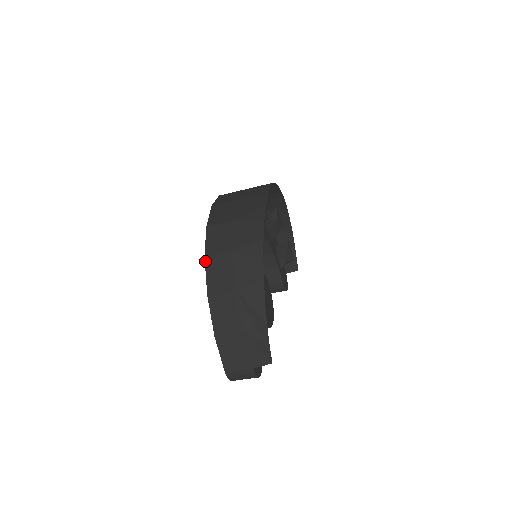
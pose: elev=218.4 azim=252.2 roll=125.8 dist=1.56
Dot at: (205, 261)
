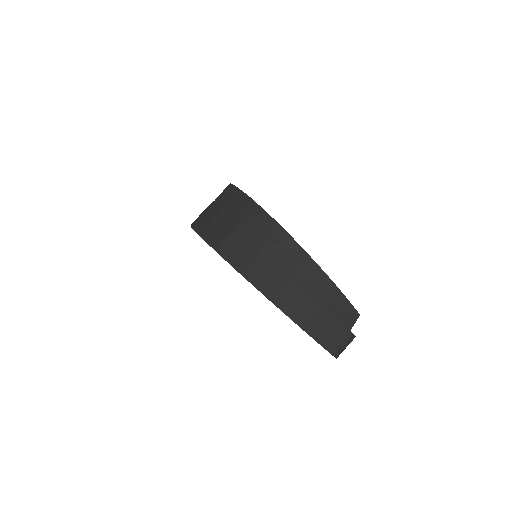
Dot at: (243, 276)
